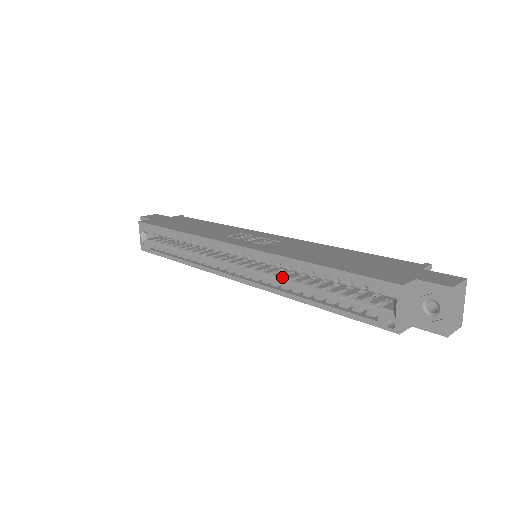
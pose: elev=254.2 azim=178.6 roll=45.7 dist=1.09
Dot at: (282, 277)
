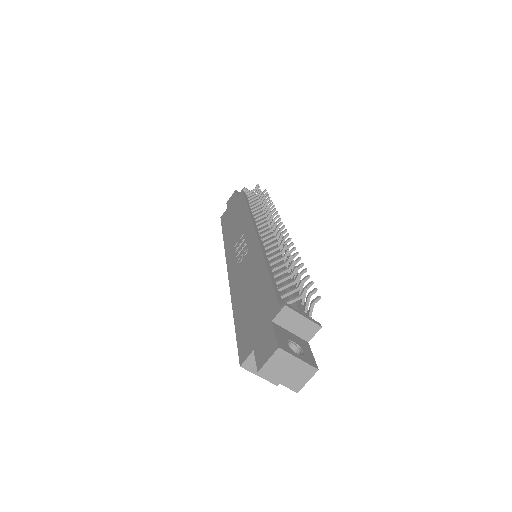
Dot at: occluded
